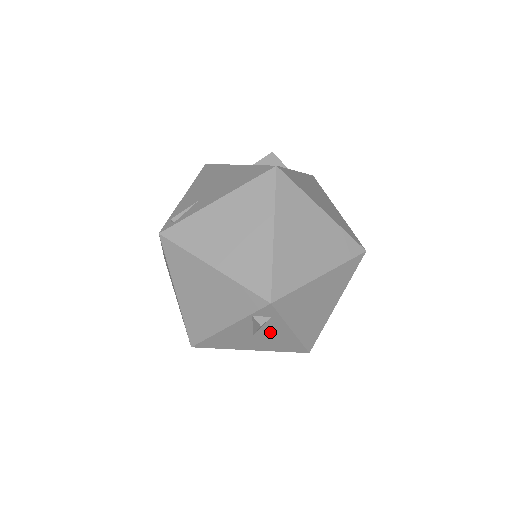
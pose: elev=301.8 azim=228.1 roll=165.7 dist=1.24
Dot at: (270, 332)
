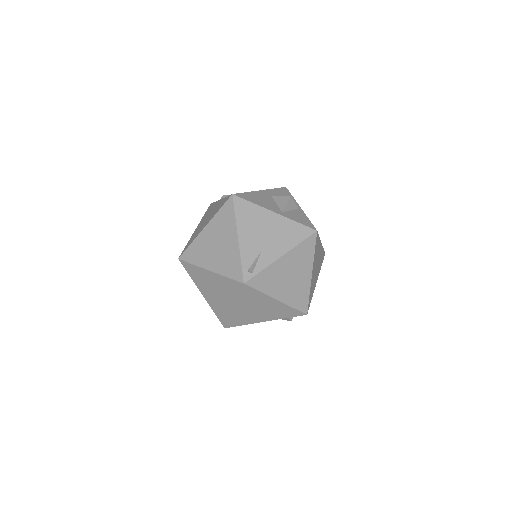
Dot at: occluded
